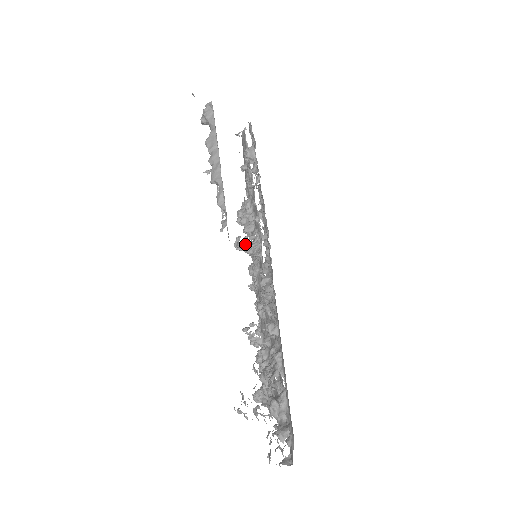
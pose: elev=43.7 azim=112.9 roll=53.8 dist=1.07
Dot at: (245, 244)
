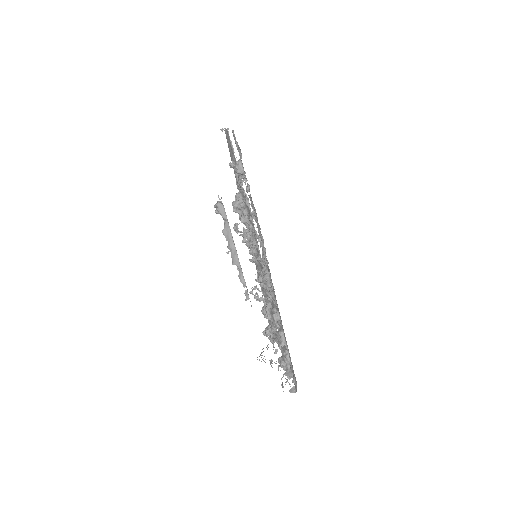
Dot at: (245, 240)
